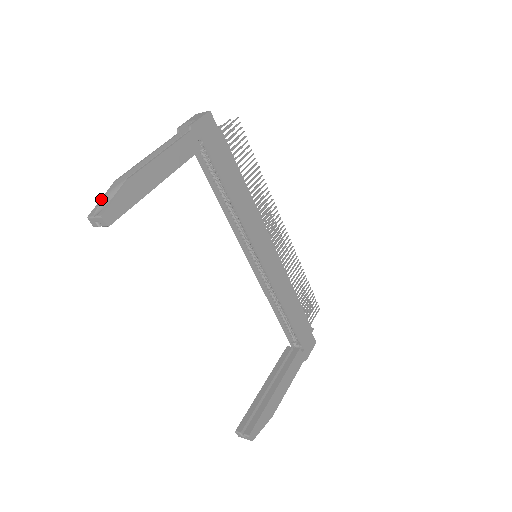
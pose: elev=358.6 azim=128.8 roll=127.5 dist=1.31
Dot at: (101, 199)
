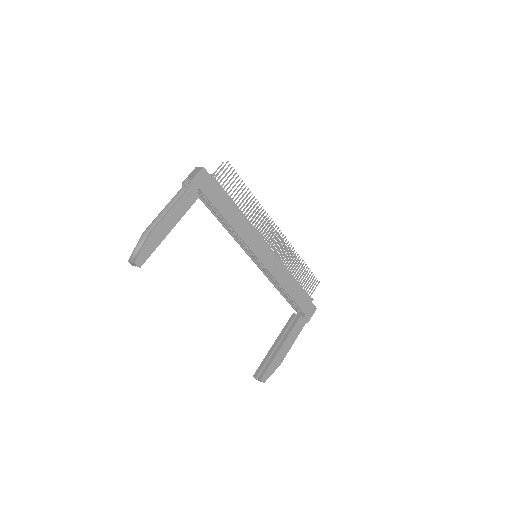
Dot at: (135, 248)
